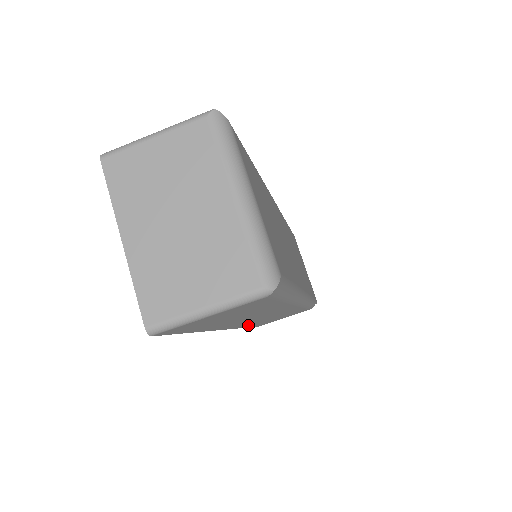
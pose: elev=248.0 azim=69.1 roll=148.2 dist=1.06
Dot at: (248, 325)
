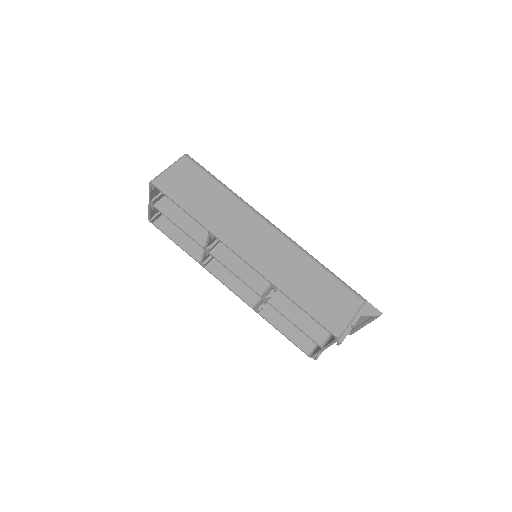
Dot at: (278, 281)
